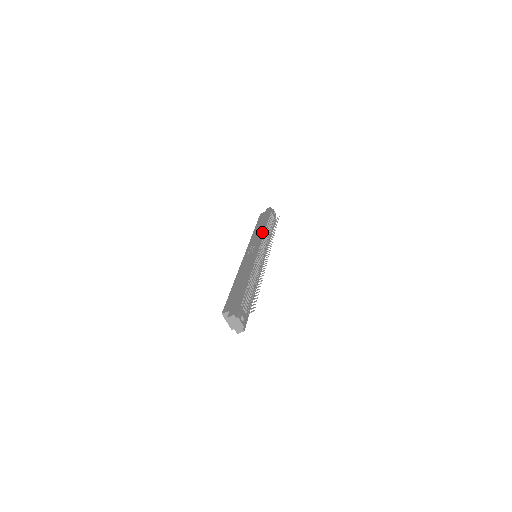
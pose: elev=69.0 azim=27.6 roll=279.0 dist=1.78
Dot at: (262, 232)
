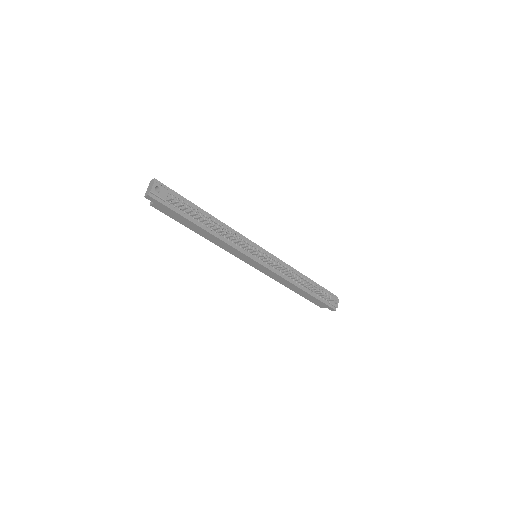
Dot at: (289, 265)
